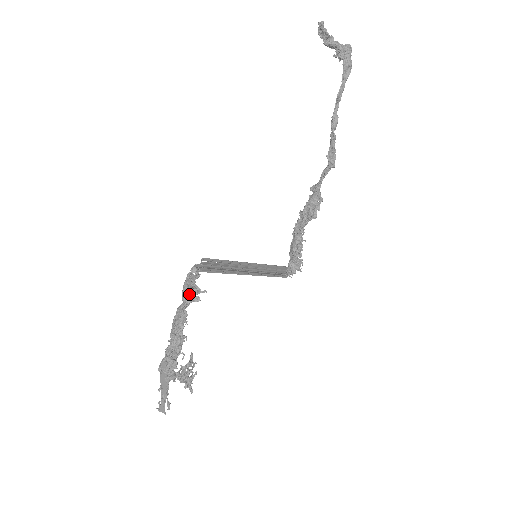
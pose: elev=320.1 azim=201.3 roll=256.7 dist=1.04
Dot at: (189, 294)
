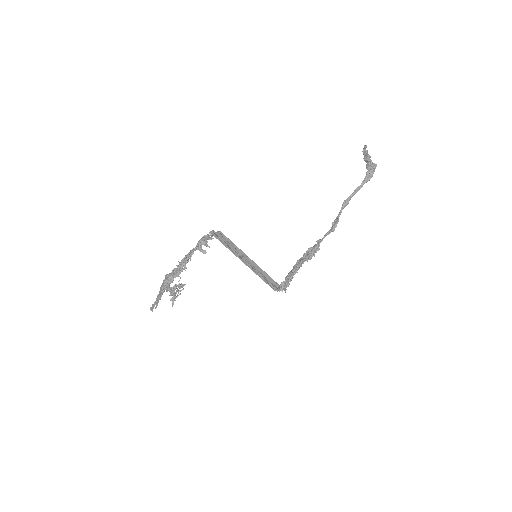
Dot at: (200, 243)
